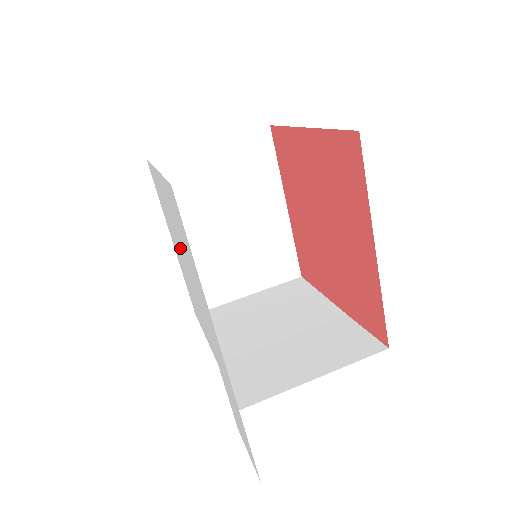
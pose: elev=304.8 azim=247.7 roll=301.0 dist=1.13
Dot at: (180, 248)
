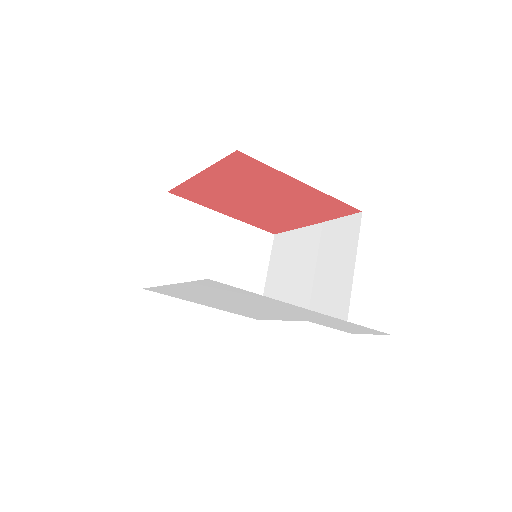
Dot at: (224, 300)
